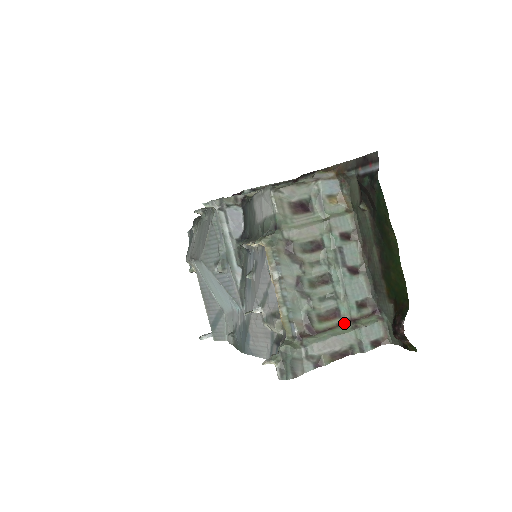
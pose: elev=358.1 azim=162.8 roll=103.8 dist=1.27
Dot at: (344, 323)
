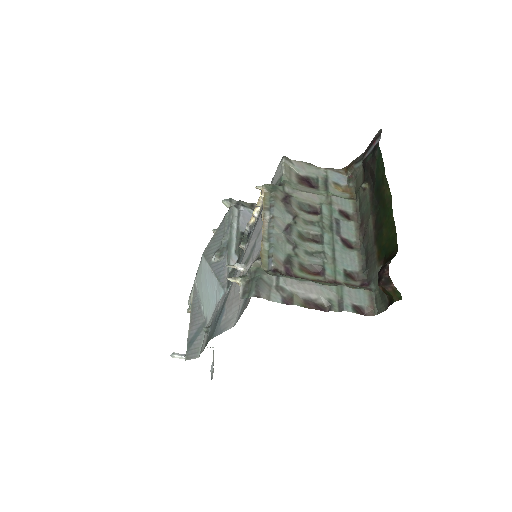
Dot at: (327, 282)
